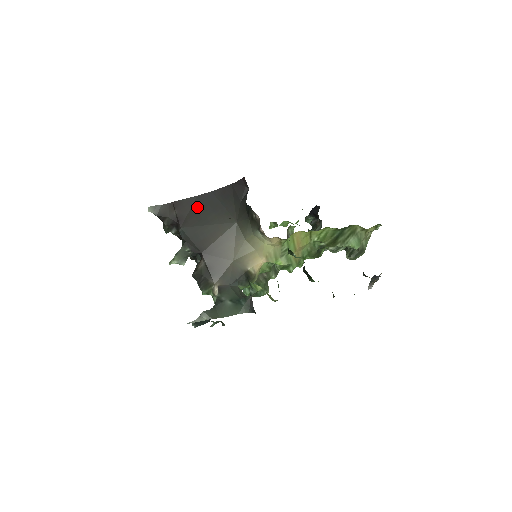
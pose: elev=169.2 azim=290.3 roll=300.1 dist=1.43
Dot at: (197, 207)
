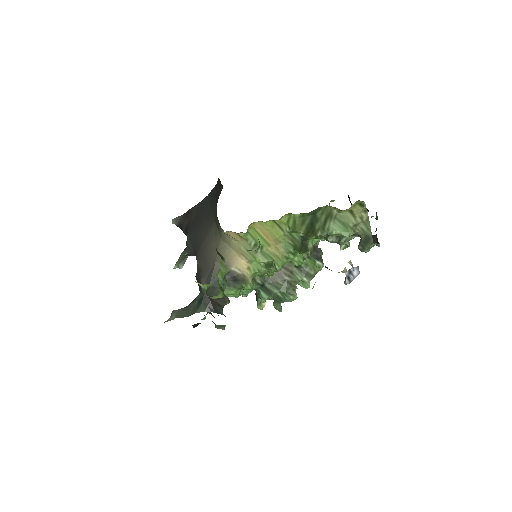
Dot at: (198, 213)
